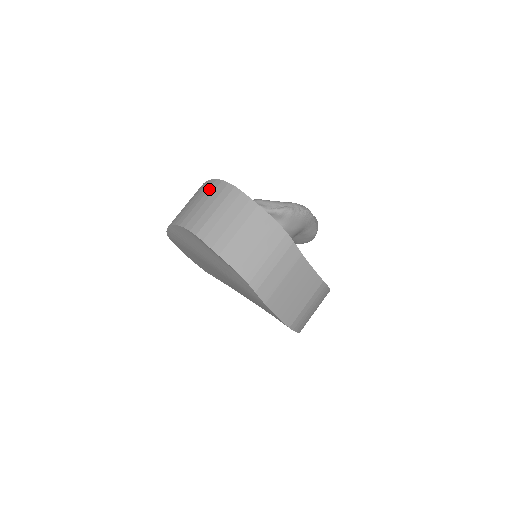
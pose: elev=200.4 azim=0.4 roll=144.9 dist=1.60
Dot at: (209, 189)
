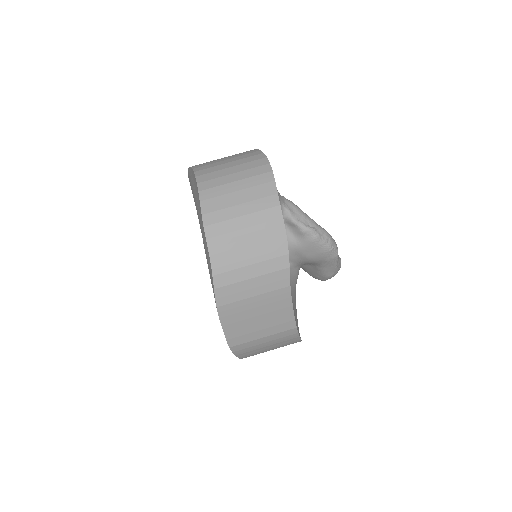
Dot at: (248, 157)
